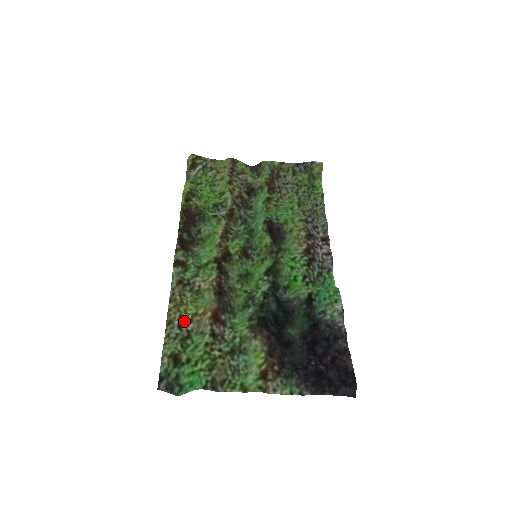
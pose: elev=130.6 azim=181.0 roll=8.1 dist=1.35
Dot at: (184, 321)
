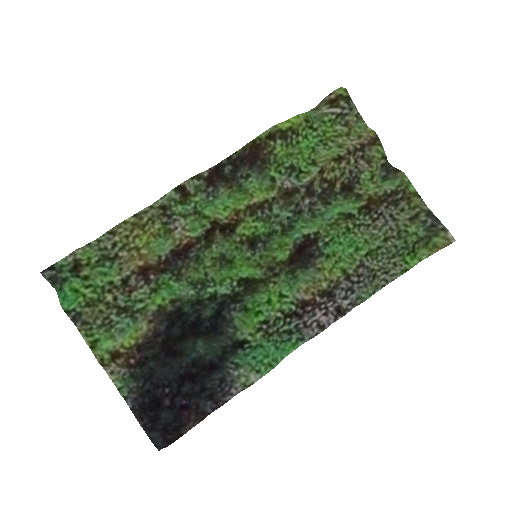
Dot at: (124, 244)
